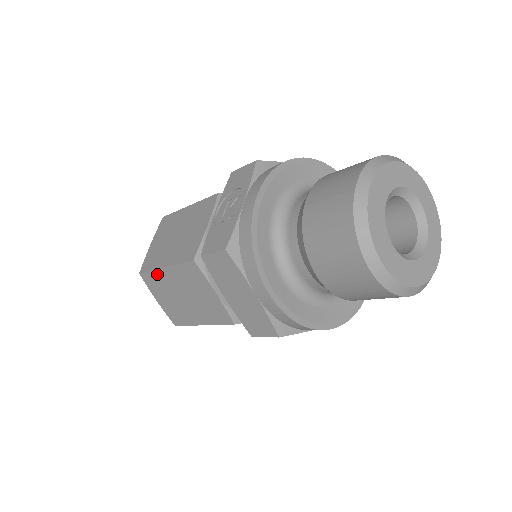
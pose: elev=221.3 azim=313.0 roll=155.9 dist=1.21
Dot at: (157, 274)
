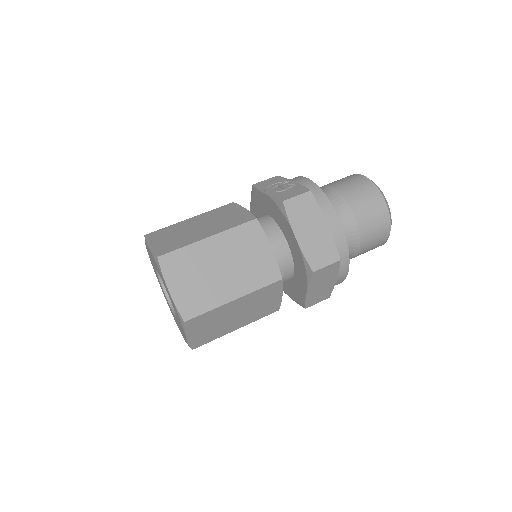
Dot at: (193, 249)
